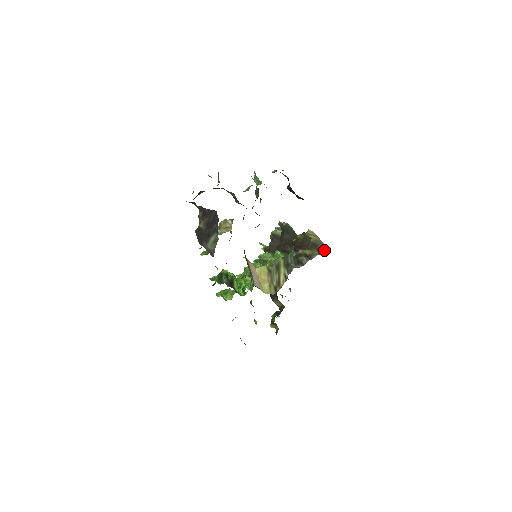
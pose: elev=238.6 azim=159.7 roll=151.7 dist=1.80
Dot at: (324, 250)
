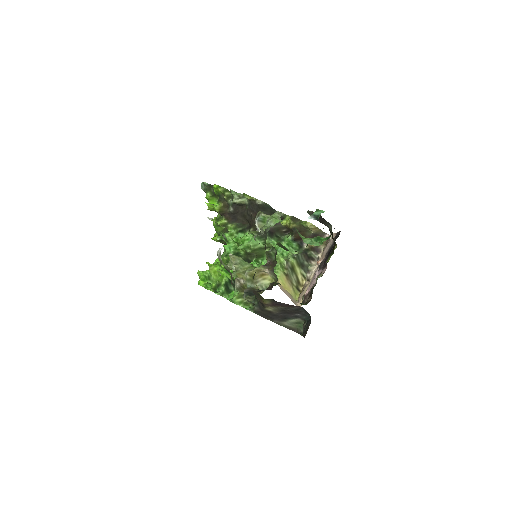
Dot at: occluded
